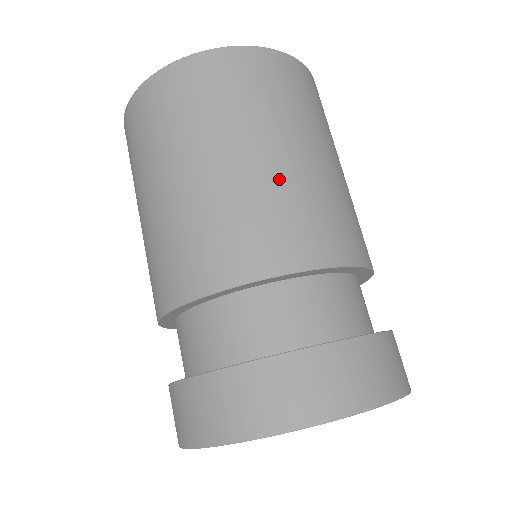
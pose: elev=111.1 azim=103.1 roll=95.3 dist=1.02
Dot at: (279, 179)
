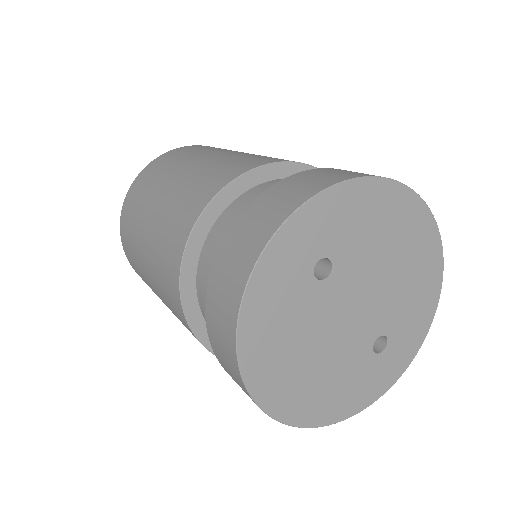
Dot at: (201, 167)
